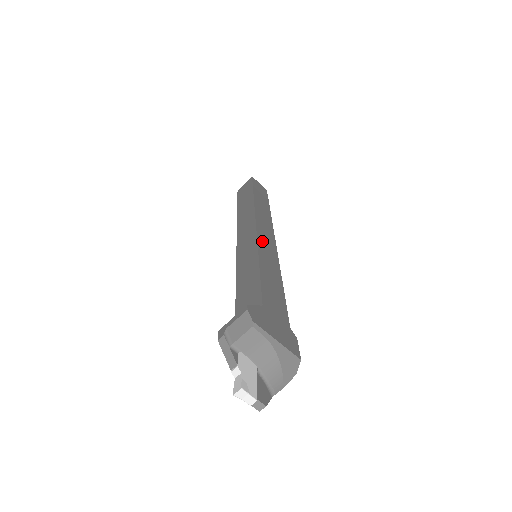
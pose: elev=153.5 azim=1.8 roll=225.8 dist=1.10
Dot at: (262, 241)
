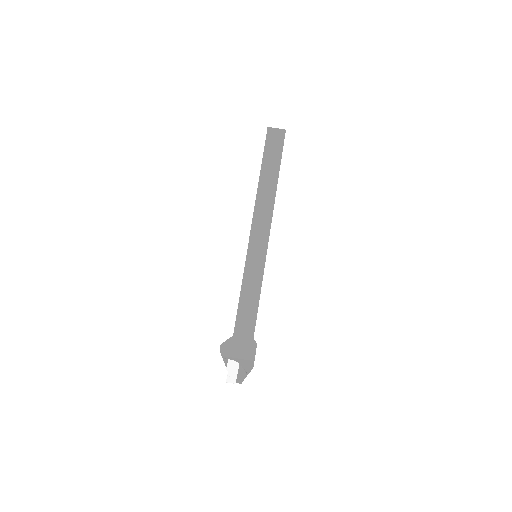
Dot at: (252, 253)
